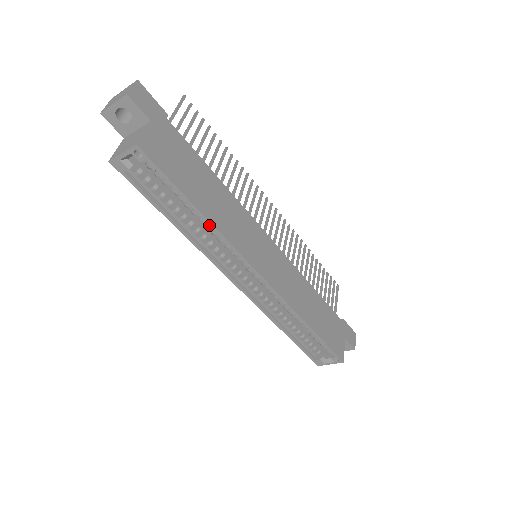
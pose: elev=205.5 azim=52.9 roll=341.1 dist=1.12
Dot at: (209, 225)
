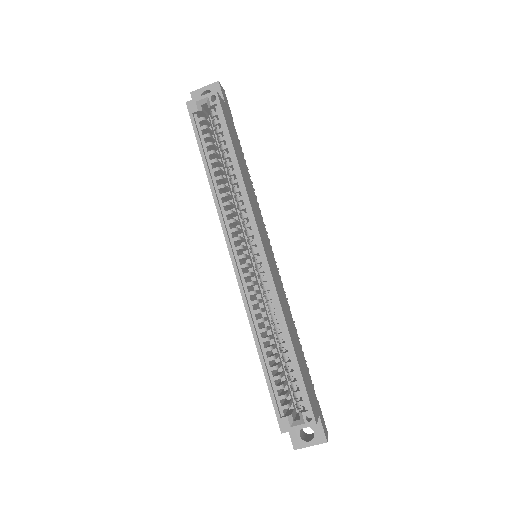
Dot at: (238, 175)
